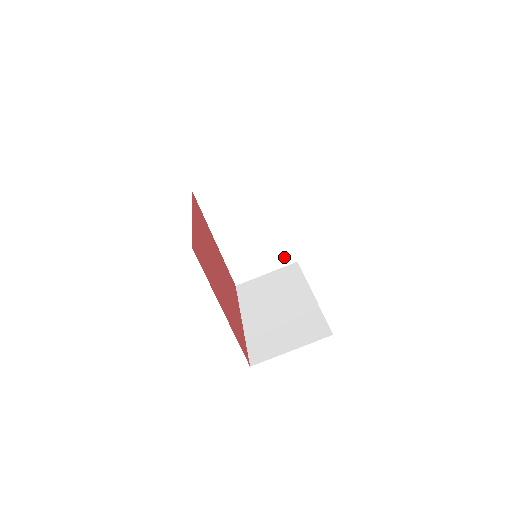
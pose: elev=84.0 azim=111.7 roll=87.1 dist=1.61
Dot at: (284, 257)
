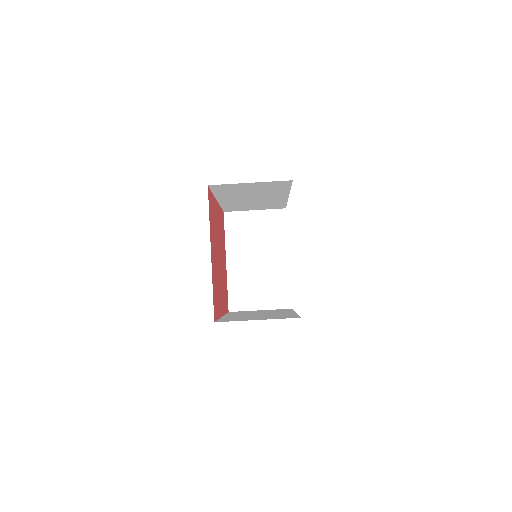
Dot at: (281, 299)
